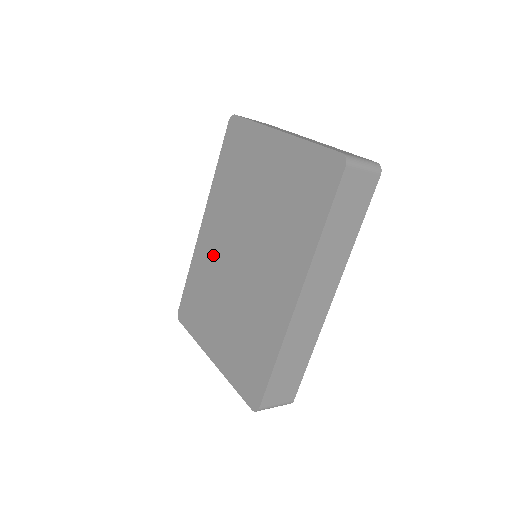
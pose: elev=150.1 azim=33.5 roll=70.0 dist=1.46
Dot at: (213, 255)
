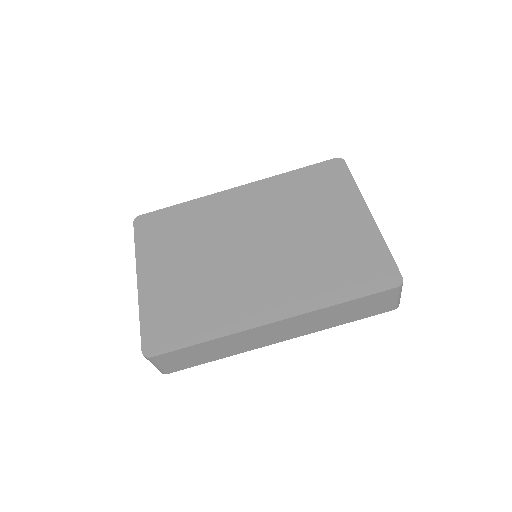
Dot at: (224, 217)
